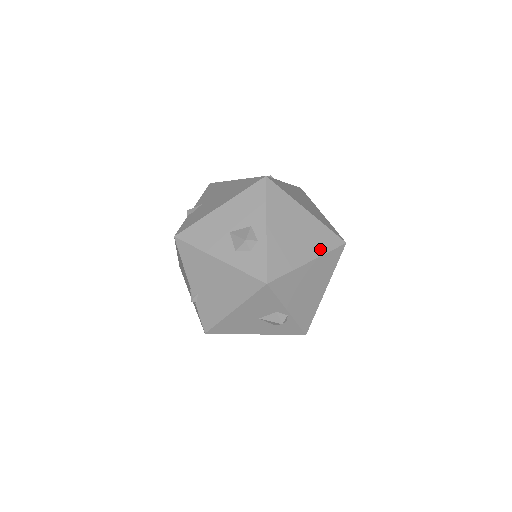
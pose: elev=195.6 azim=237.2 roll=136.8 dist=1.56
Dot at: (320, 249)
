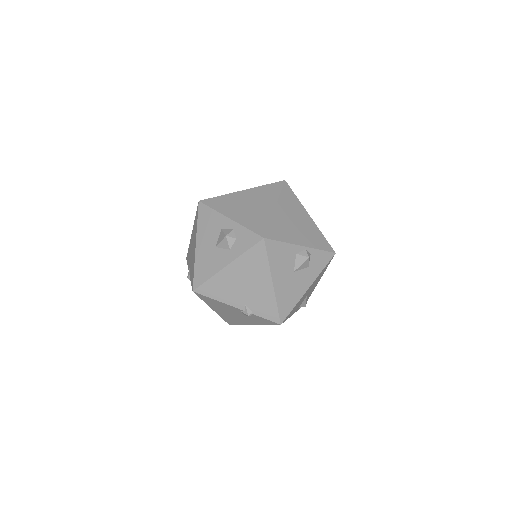
Dot at: (273, 197)
